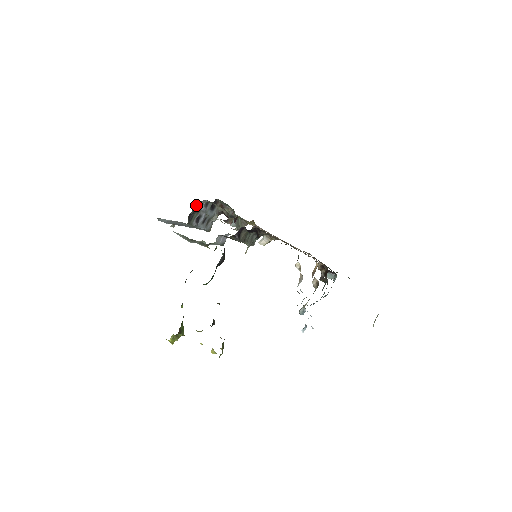
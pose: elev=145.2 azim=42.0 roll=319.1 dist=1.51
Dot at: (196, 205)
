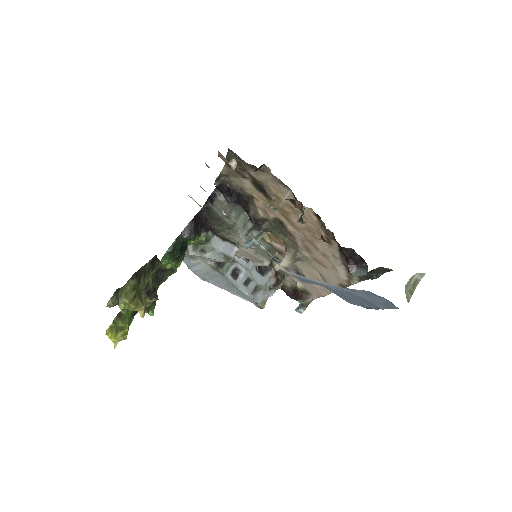
Dot at: occluded
